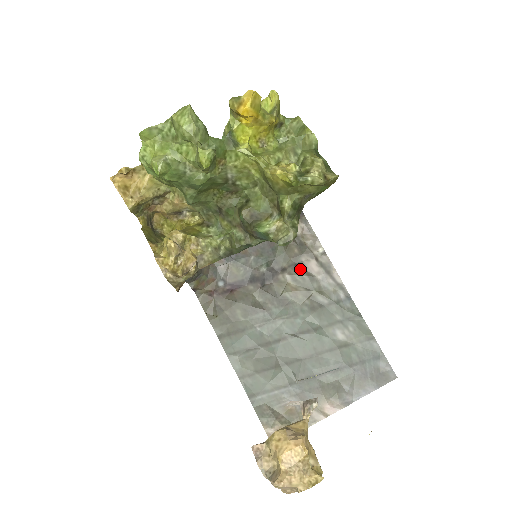
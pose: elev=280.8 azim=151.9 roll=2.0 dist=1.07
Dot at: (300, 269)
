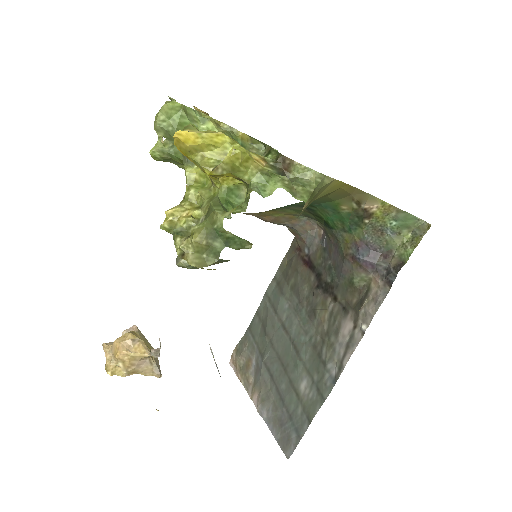
Dot at: (341, 315)
